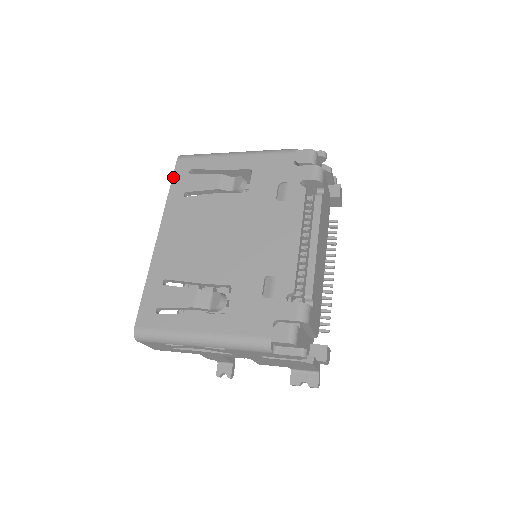
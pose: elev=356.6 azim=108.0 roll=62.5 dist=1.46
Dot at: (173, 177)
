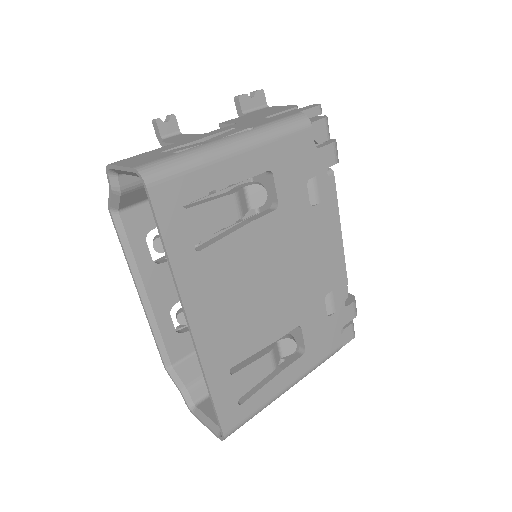
Dot at: (160, 226)
